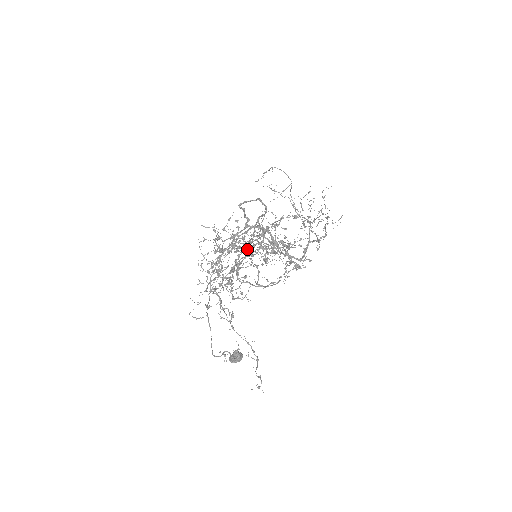
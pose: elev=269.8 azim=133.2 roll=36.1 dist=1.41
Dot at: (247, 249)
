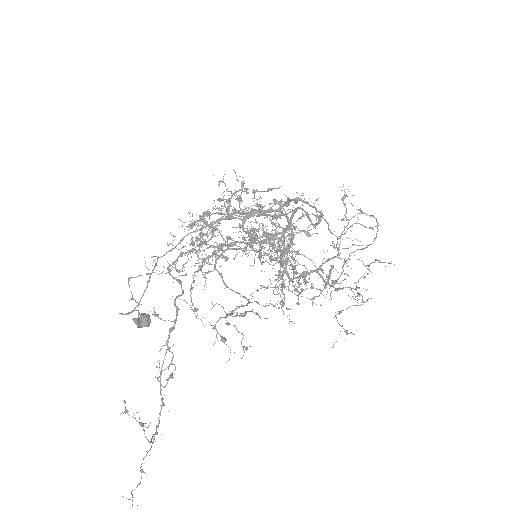
Dot at: (255, 233)
